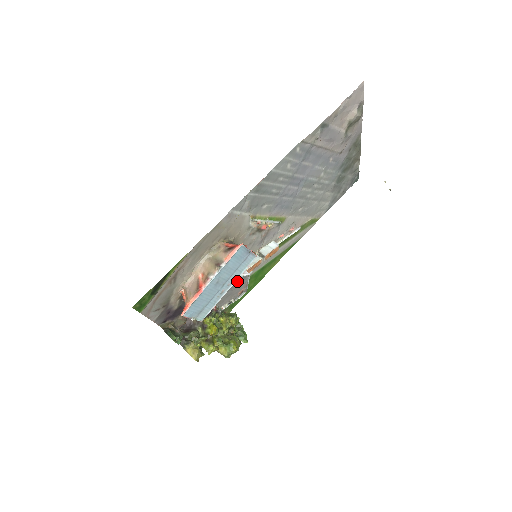
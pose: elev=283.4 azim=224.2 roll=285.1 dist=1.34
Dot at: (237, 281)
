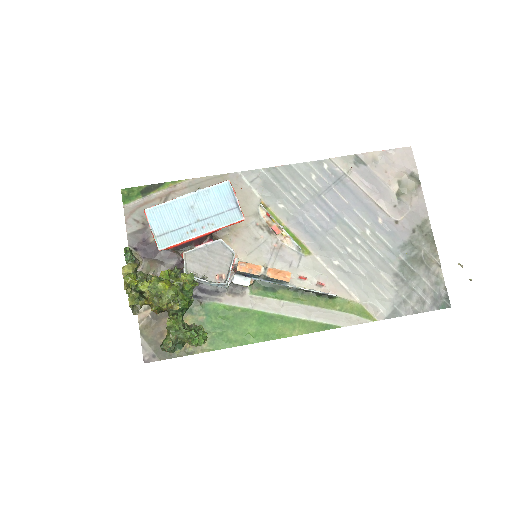
Dot at: (218, 247)
